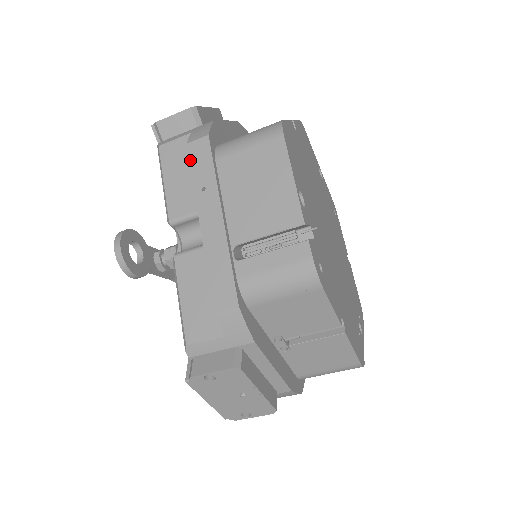
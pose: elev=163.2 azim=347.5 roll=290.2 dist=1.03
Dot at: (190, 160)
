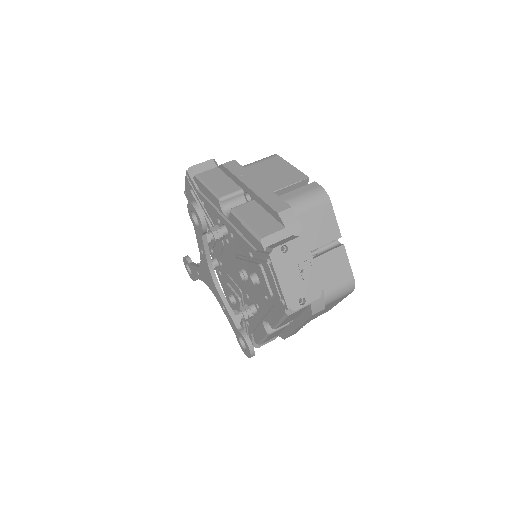
Dot at: (227, 169)
